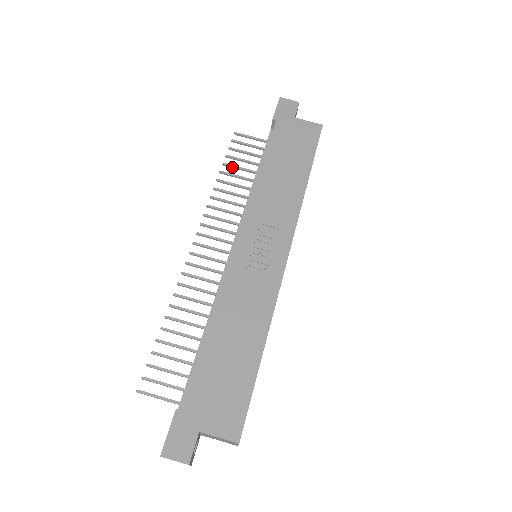
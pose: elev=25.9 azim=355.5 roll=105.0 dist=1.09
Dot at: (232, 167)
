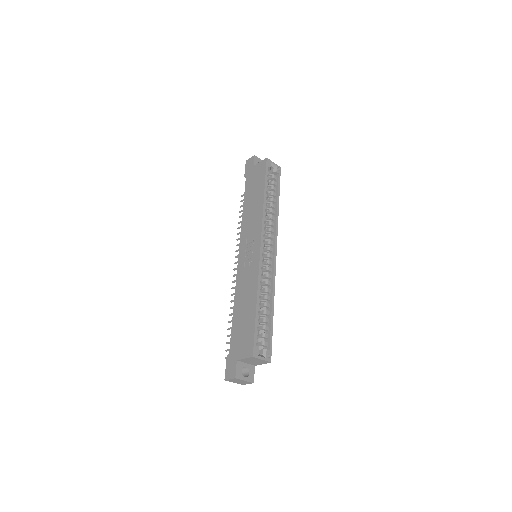
Dot at: occluded
